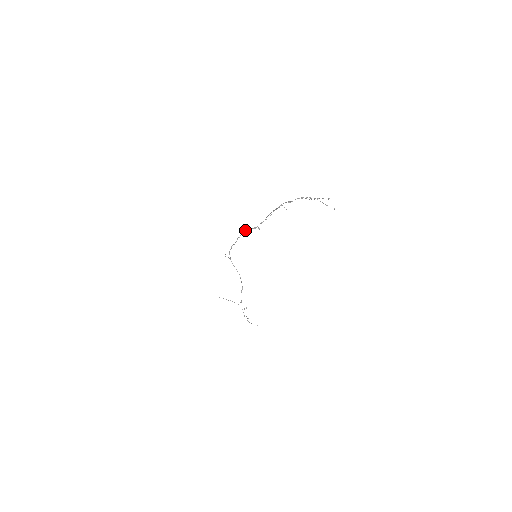
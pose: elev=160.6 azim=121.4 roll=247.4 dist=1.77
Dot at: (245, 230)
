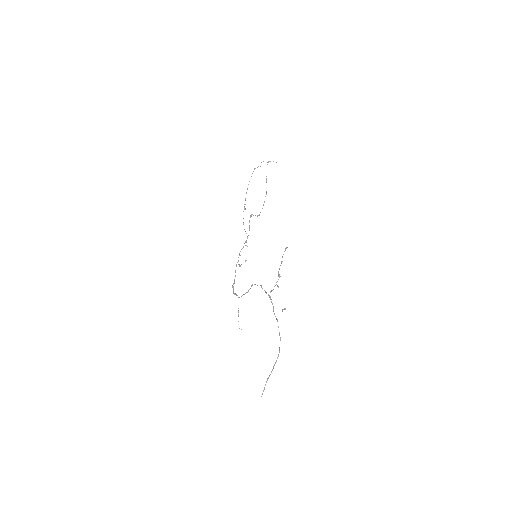
Dot at: occluded
